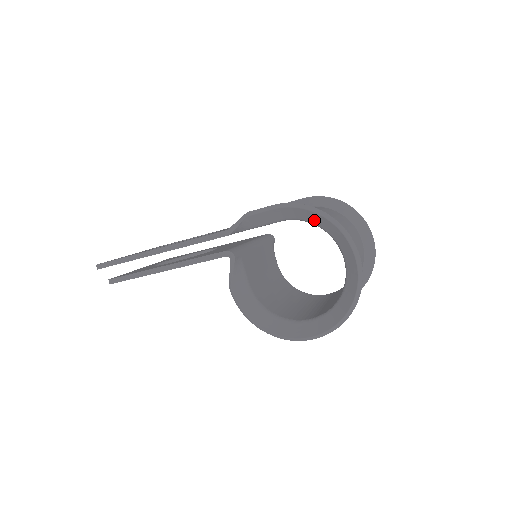
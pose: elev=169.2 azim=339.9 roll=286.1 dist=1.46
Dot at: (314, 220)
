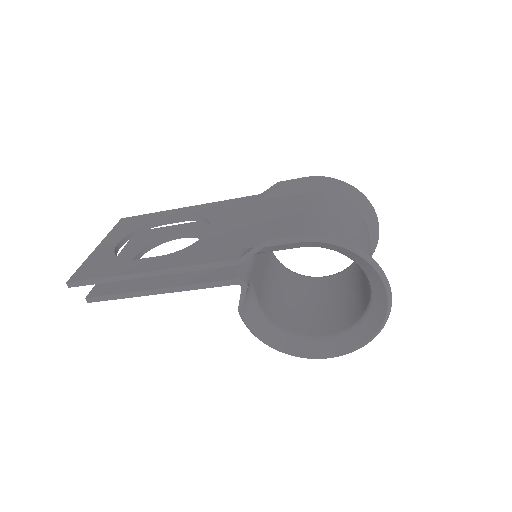
Dot at: (343, 252)
